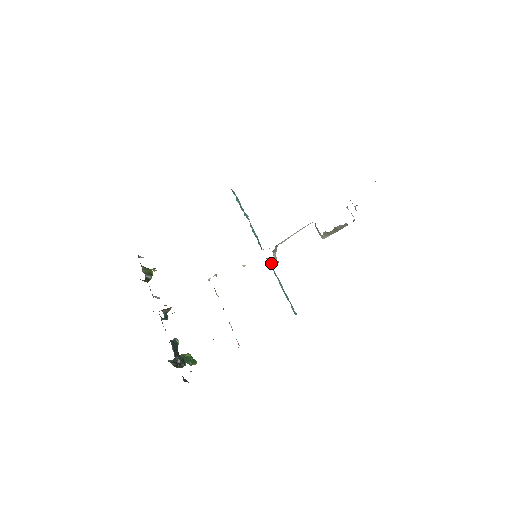
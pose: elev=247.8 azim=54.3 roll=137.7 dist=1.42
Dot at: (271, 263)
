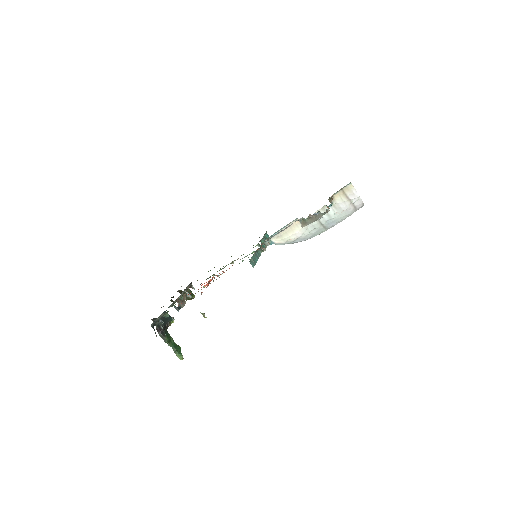
Dot at: (261, 252)
